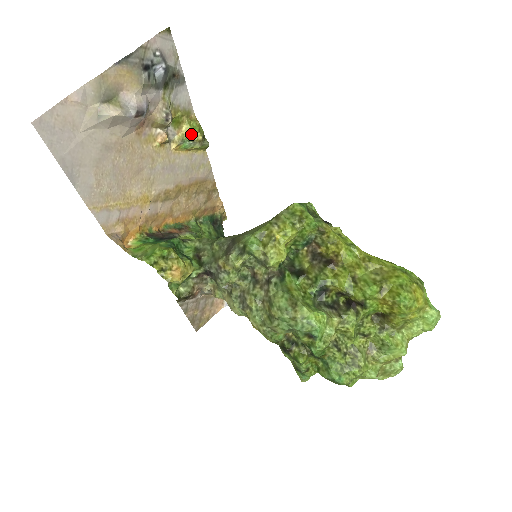
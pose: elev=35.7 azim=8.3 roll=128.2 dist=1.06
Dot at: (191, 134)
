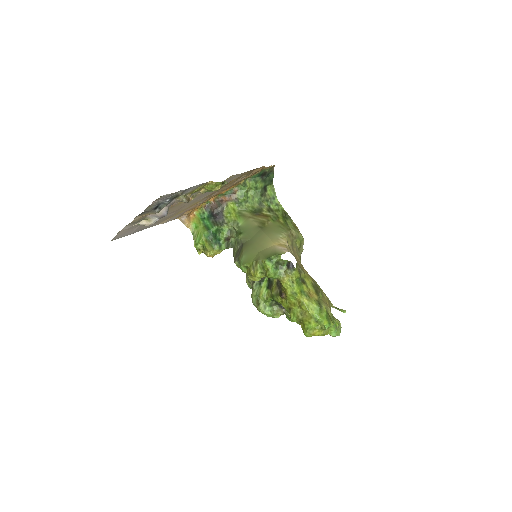
Dot at: (210, 190)
